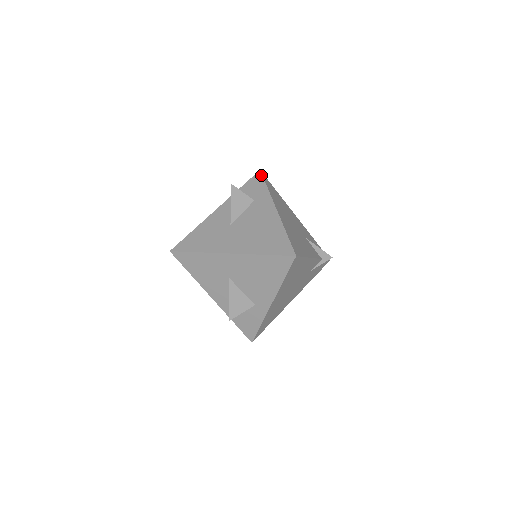
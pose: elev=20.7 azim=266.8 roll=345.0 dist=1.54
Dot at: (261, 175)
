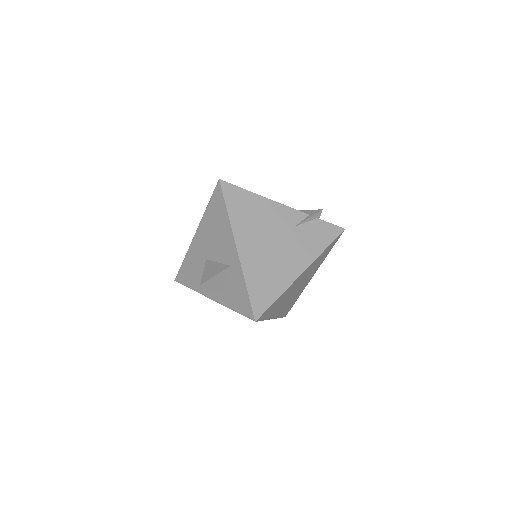
Dot at: occluded
